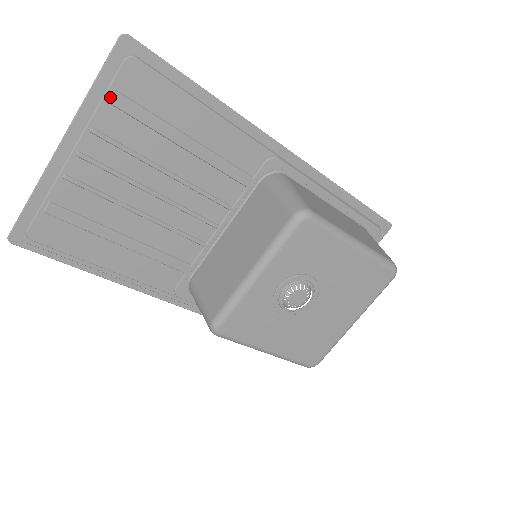
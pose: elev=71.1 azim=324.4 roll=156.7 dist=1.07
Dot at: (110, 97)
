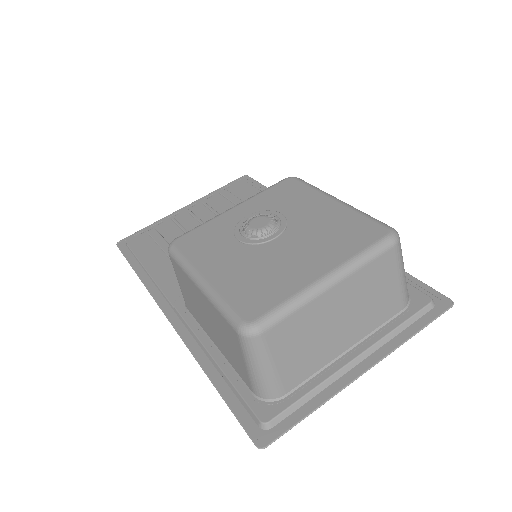
Dot at: (222, 192)
